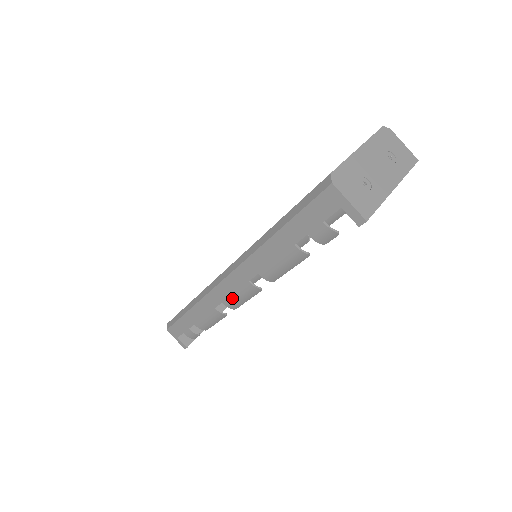
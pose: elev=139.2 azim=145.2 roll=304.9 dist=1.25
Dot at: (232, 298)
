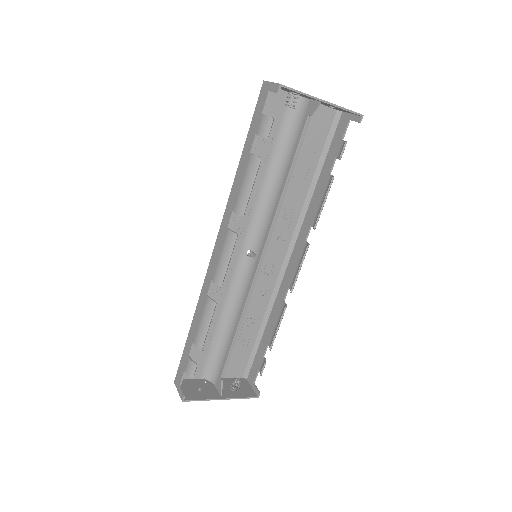
Dot at: (217, 265)
